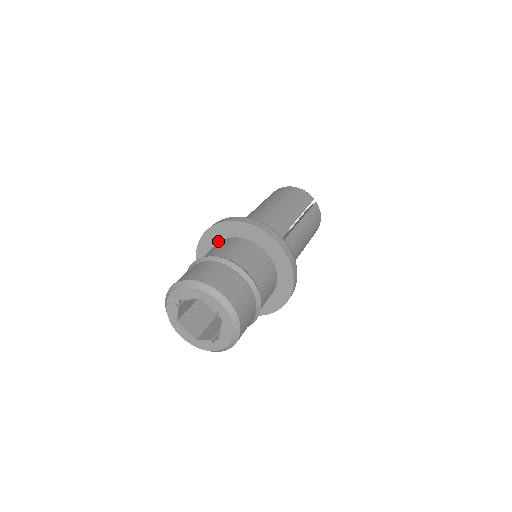
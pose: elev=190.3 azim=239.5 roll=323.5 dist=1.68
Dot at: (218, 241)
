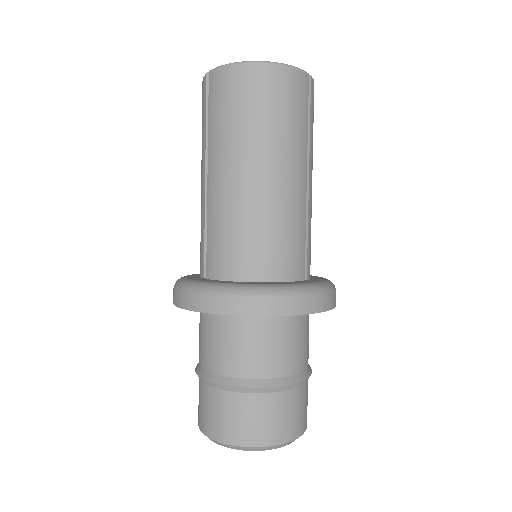
Dot at: occluded
